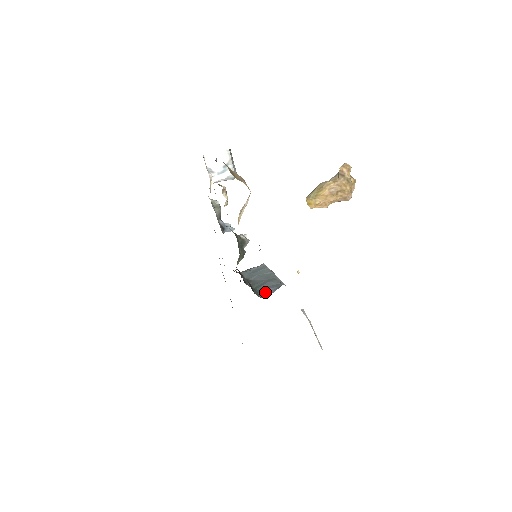
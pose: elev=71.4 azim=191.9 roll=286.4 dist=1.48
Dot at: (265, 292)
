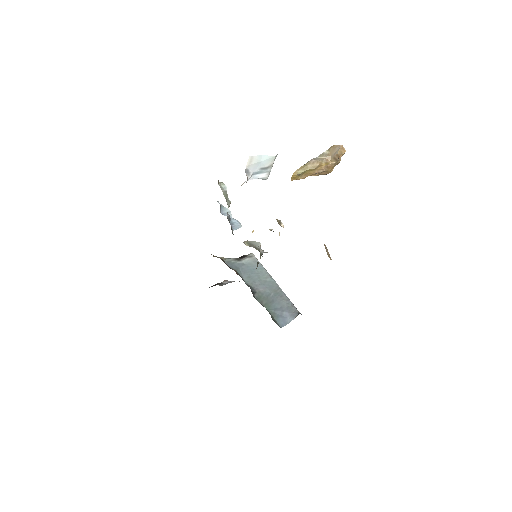
Dot at: (282, 319)
